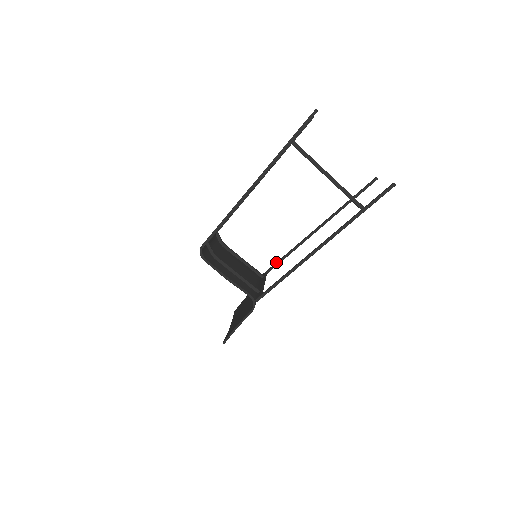
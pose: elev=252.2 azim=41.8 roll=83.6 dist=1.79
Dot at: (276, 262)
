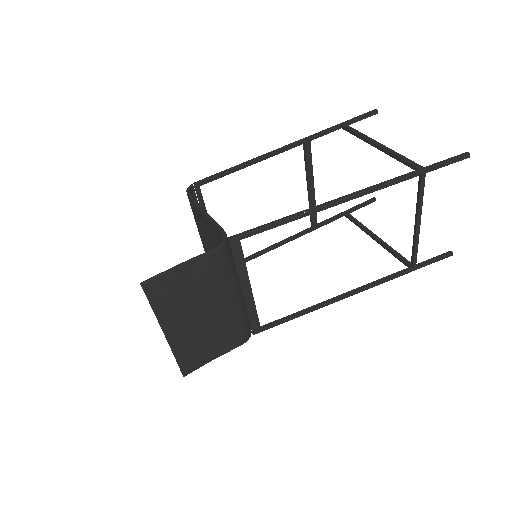
Dot at: (281, 319)
